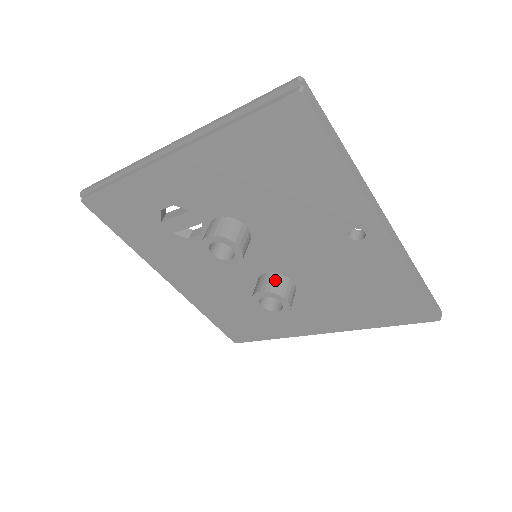
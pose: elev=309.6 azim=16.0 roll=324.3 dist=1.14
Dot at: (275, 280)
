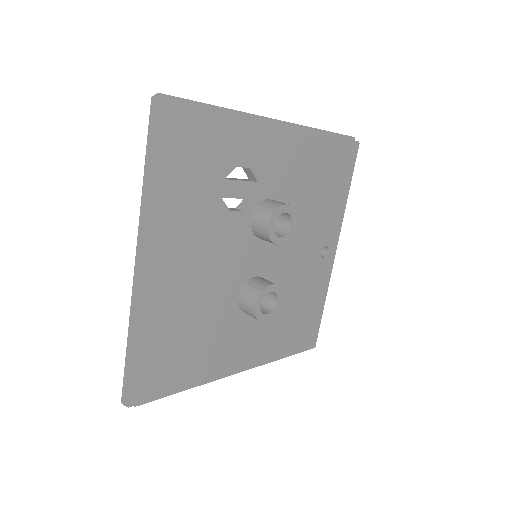
Dot at: occluded
